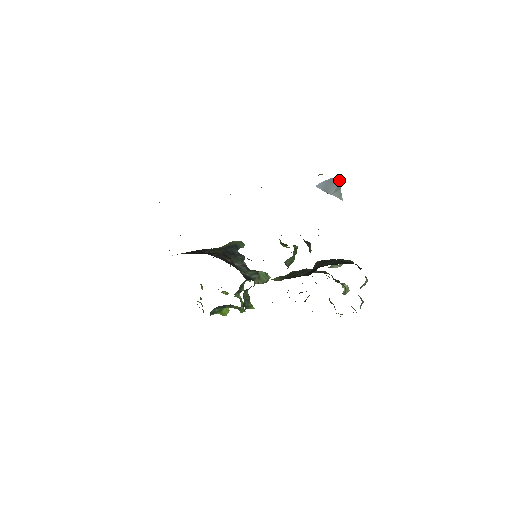
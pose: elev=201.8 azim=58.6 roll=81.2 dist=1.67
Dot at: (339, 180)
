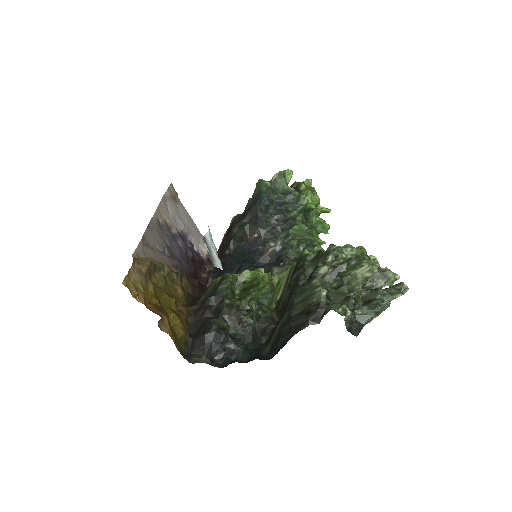
Dot at: occluded
